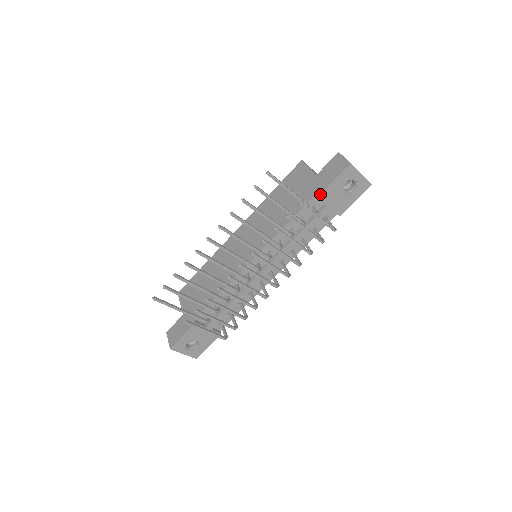
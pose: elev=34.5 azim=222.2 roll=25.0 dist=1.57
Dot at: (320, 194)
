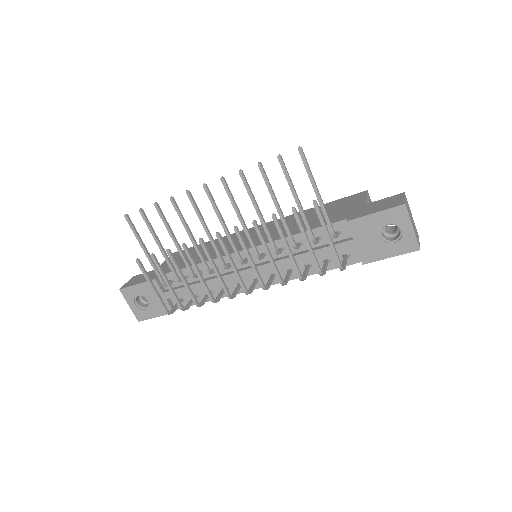
Dot at: (351, 219)
